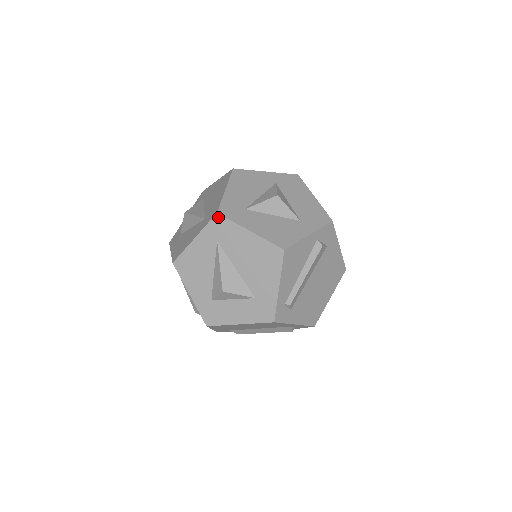
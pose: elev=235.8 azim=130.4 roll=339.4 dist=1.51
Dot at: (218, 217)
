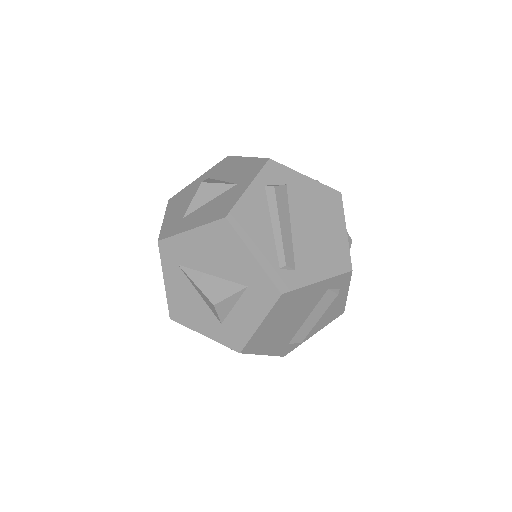
Dot at: (161, 244)
